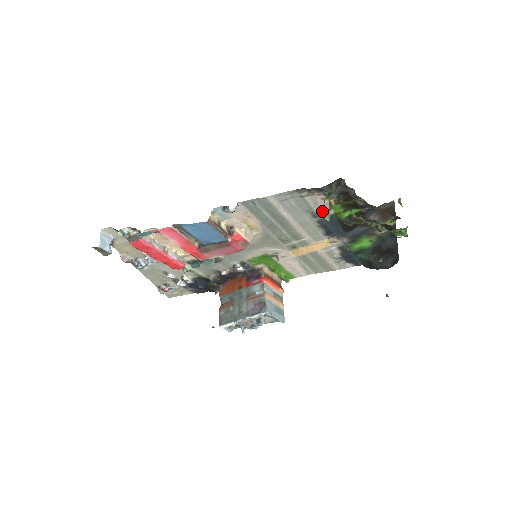
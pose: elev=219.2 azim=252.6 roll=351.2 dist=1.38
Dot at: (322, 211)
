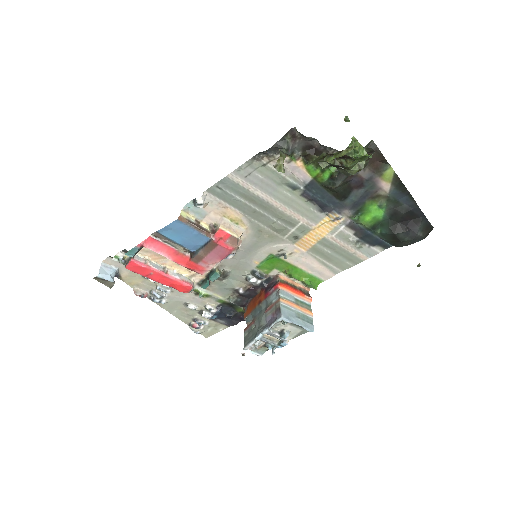
Dot at: (297, 179)
